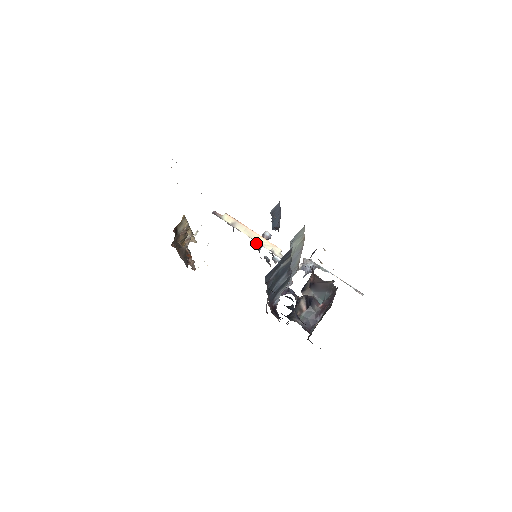
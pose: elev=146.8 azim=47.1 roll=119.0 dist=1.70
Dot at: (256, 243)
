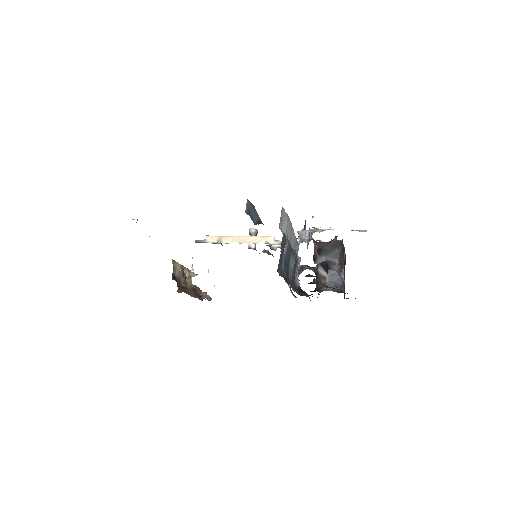
Dot at: occluded
